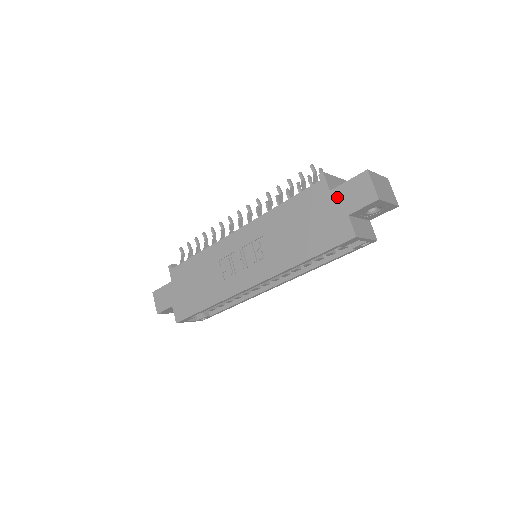
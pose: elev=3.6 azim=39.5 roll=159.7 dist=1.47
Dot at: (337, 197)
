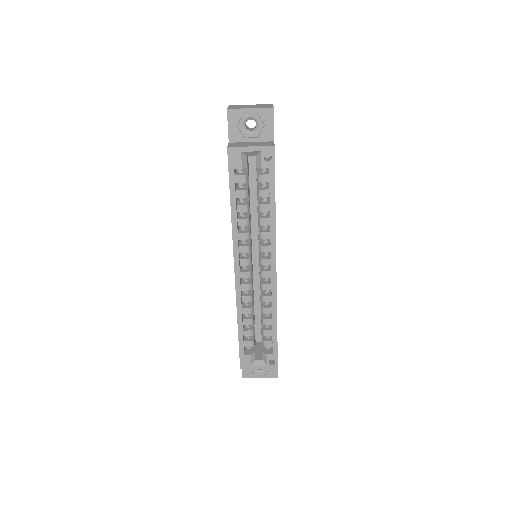
Dot at: occluded
